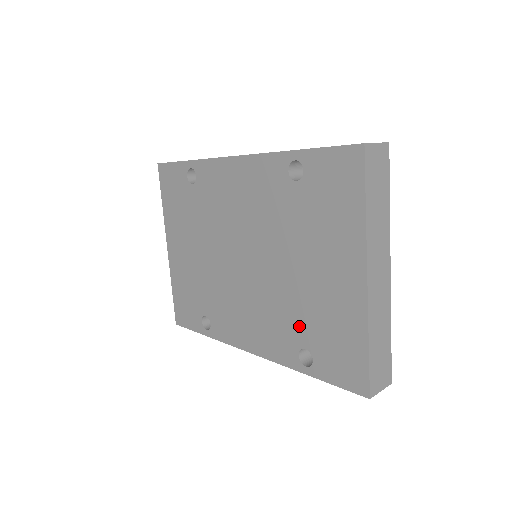
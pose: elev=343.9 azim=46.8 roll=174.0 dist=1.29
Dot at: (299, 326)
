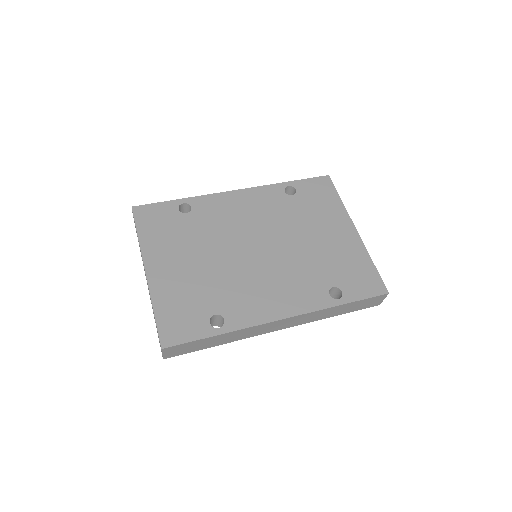
Dot at: (323, 274)
